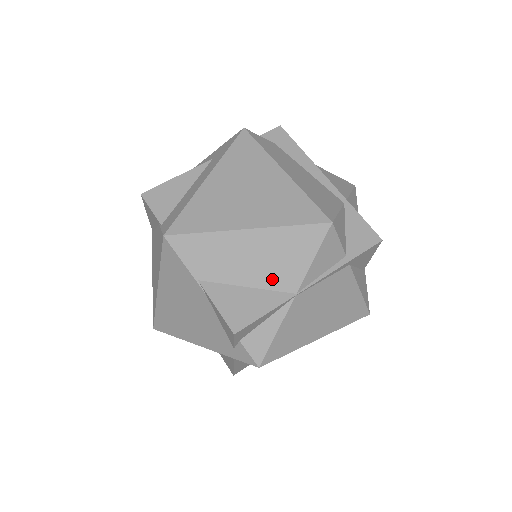
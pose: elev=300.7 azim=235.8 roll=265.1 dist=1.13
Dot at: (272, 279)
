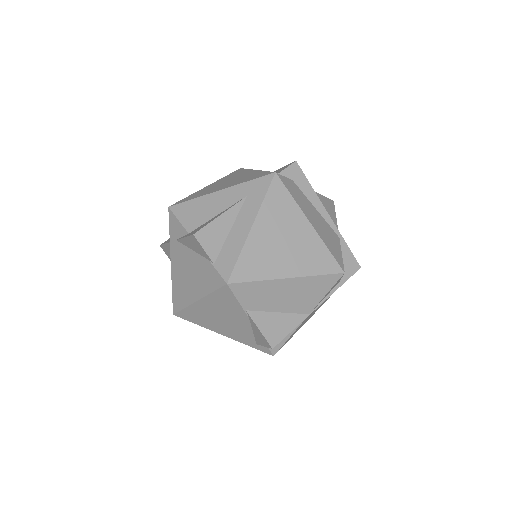
Dot at: (296, 307)
